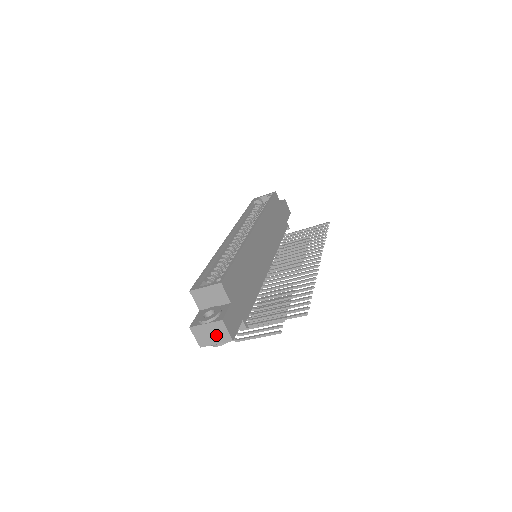
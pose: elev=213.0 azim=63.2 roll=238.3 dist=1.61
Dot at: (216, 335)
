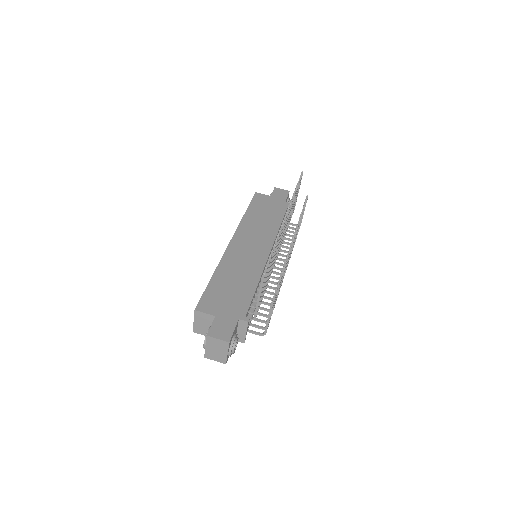
Dot at: (219, 348)
